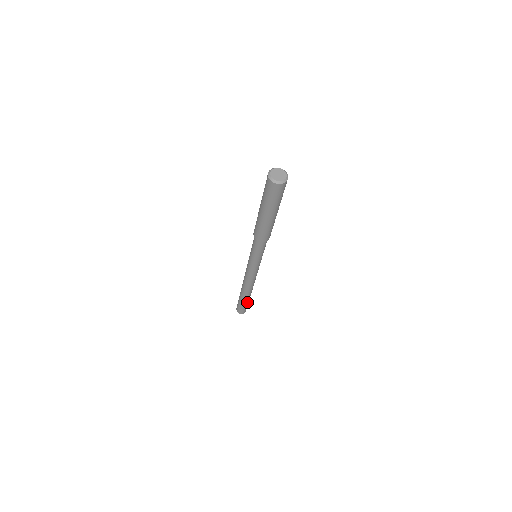
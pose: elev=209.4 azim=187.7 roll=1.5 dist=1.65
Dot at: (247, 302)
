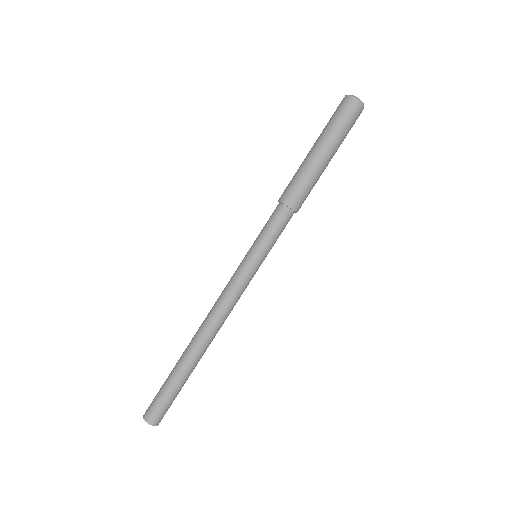
Dot at: (182, 385)
